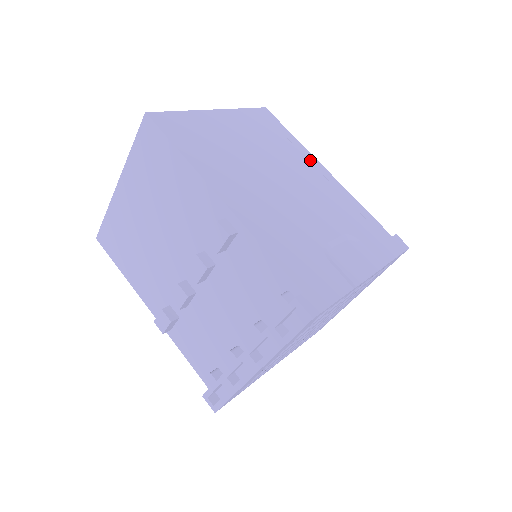
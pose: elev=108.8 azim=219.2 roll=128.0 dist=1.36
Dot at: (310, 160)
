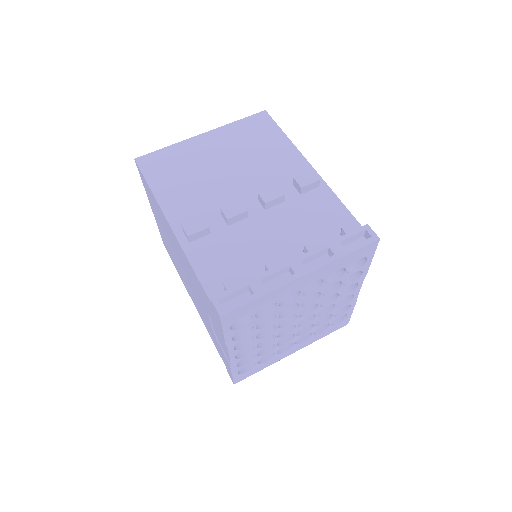
Dot at: occluded
